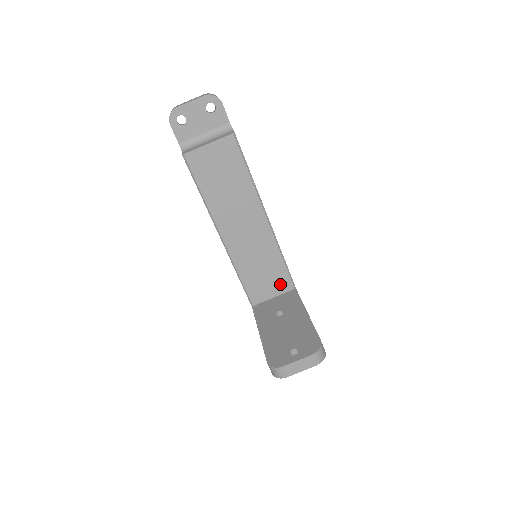
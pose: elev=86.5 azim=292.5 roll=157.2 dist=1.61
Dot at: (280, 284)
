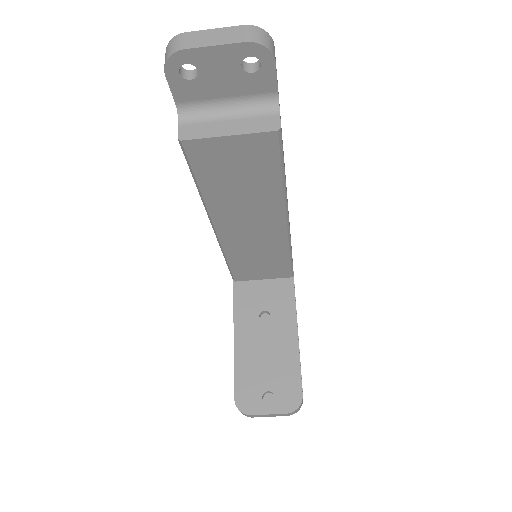
Dot at: (276, 272)
